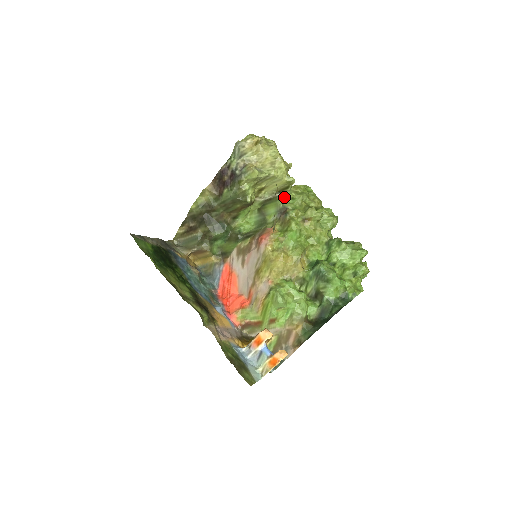
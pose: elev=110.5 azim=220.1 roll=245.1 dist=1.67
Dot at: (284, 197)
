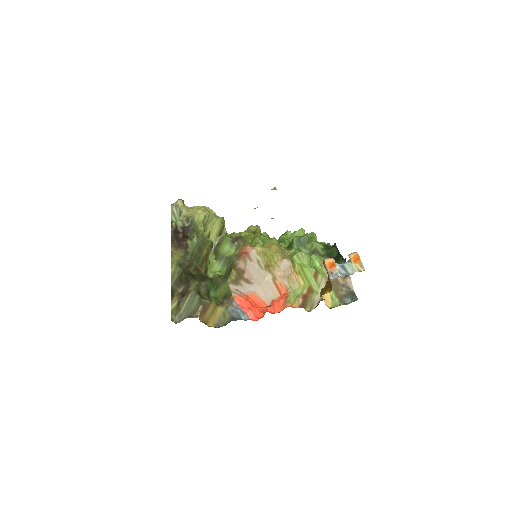
Dot at: (226, 236)
